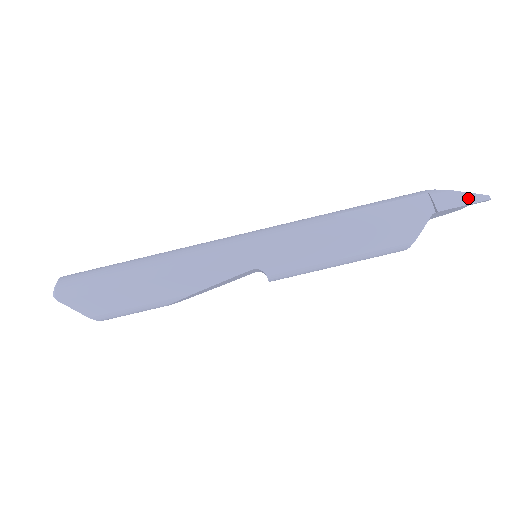
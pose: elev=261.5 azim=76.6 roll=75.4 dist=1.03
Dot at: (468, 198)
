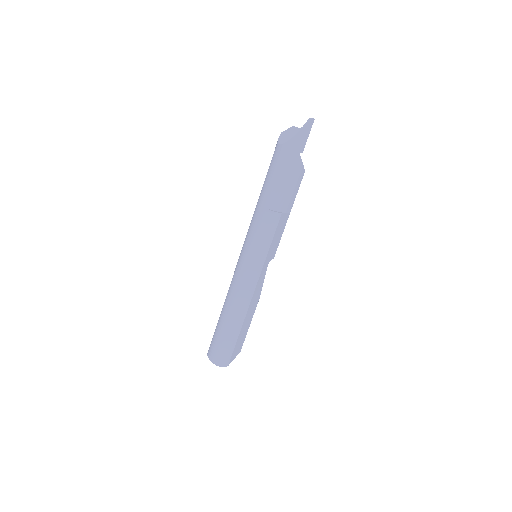
Dot at: (306, 131)
